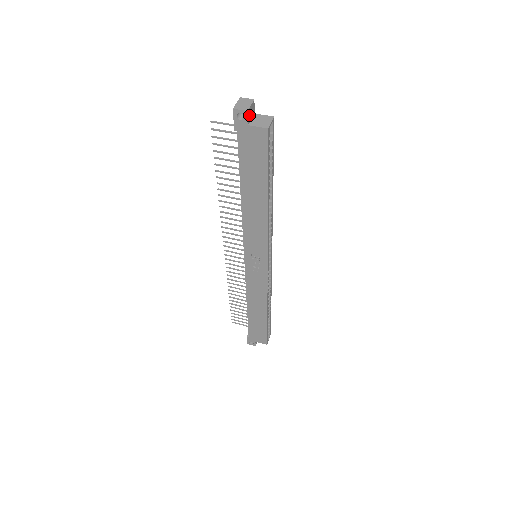
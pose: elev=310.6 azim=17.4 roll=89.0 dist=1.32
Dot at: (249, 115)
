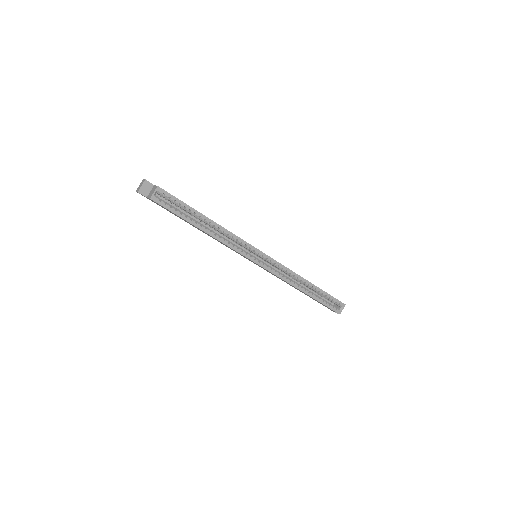
Dot at: (144, 192)
